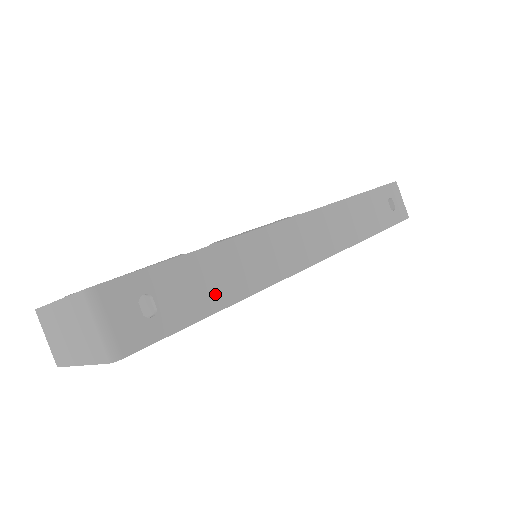
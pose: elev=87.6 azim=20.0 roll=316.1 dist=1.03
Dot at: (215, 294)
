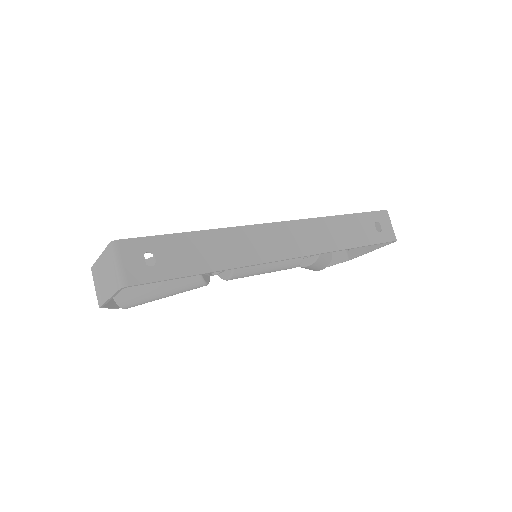
Dot at: (201, 262)
